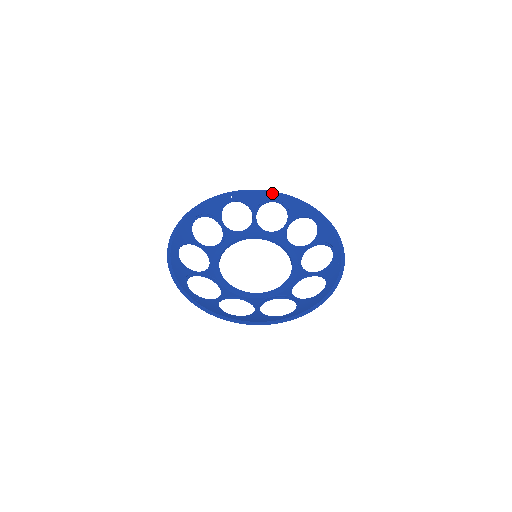
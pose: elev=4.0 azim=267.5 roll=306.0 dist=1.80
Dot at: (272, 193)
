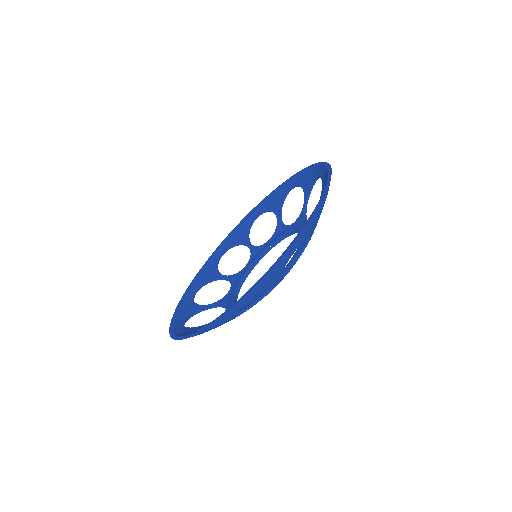
Dot at: (286, 181)
